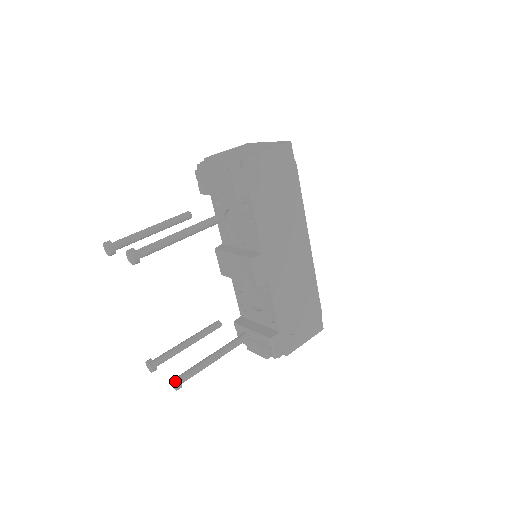
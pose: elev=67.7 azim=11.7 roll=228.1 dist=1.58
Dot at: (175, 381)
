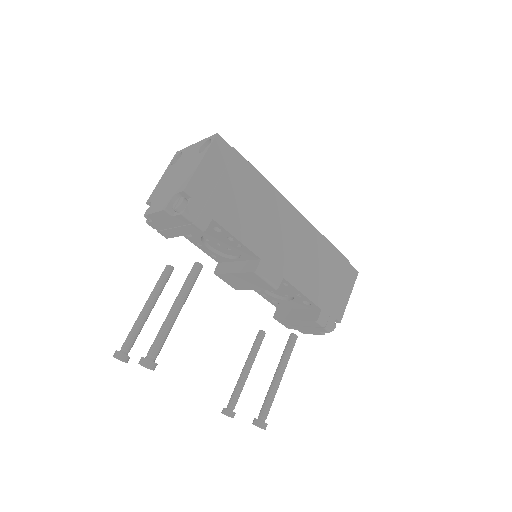
Dot at: (258, 425)
